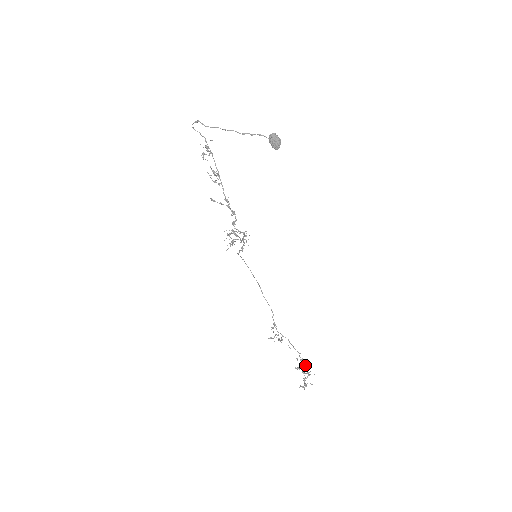
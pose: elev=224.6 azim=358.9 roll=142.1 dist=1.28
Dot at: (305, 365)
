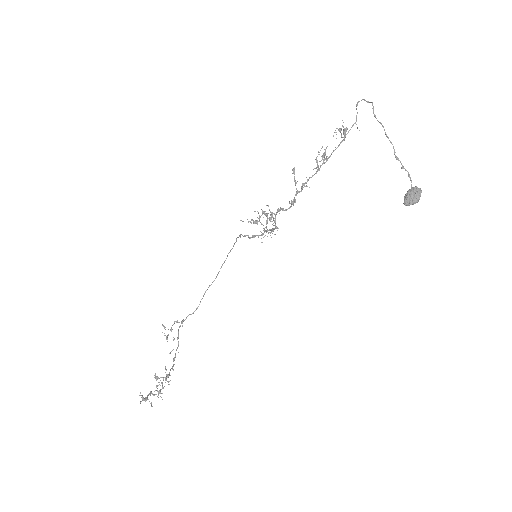
Dot at: occluded
